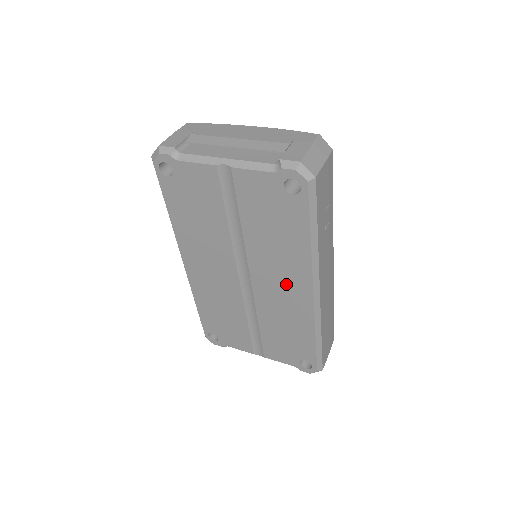
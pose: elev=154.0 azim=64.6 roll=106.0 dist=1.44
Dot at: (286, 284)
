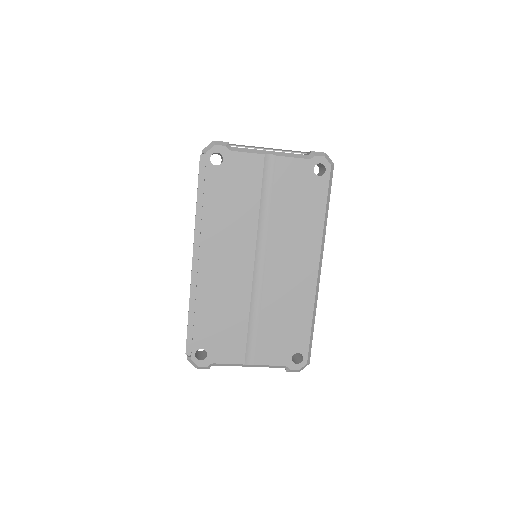
Dot at: (297, 262)
